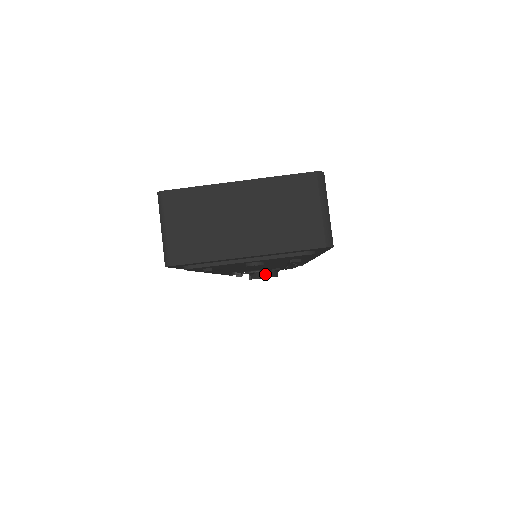
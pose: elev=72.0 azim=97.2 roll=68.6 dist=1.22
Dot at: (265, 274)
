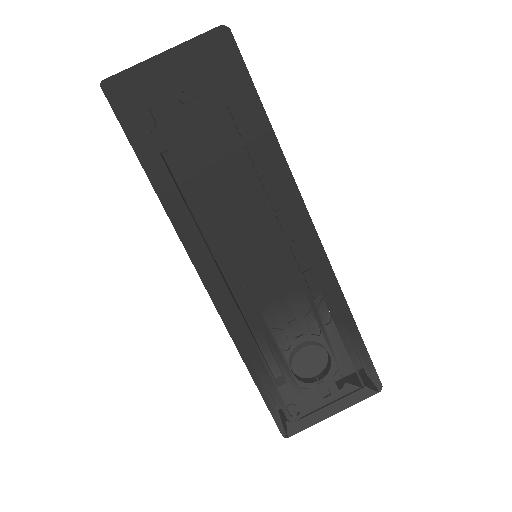
Dot at: (305, 344)
